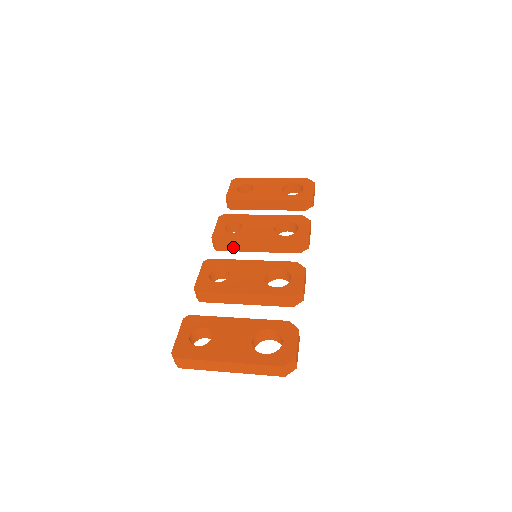
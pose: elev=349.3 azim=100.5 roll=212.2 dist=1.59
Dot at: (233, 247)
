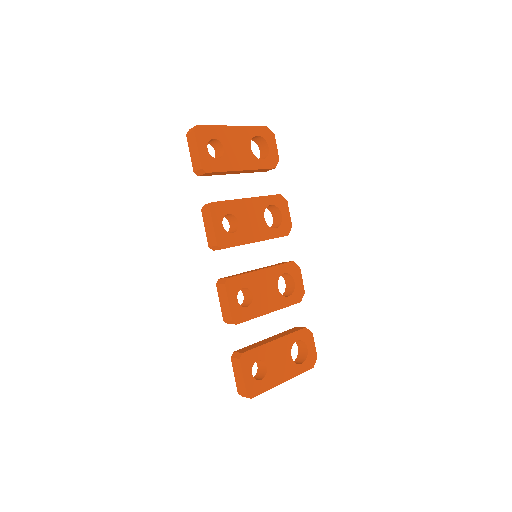
Dot at: occluded
